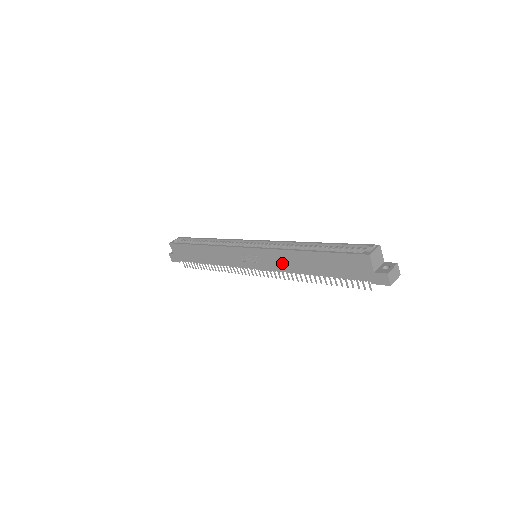
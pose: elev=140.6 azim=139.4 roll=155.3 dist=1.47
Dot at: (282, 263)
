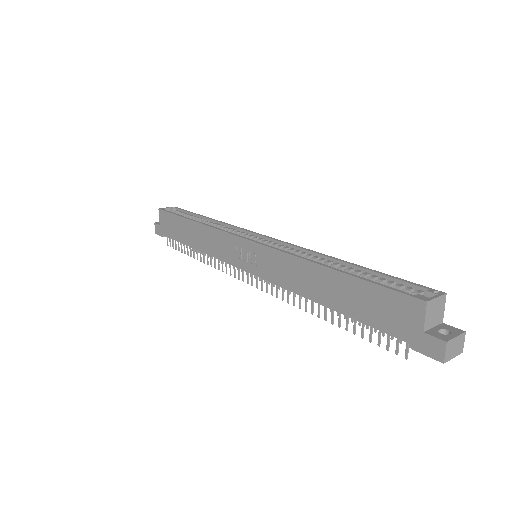
Dot at: (287, 275)
